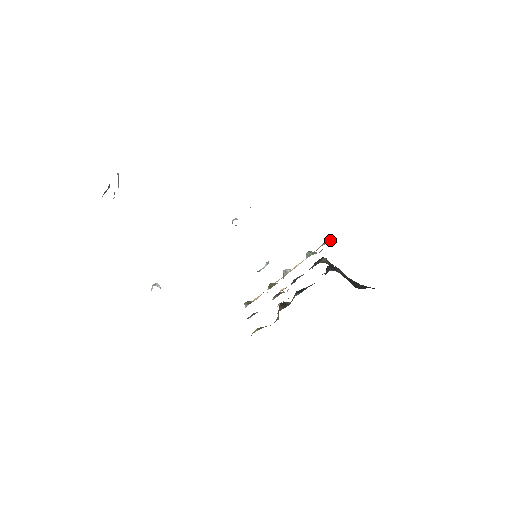
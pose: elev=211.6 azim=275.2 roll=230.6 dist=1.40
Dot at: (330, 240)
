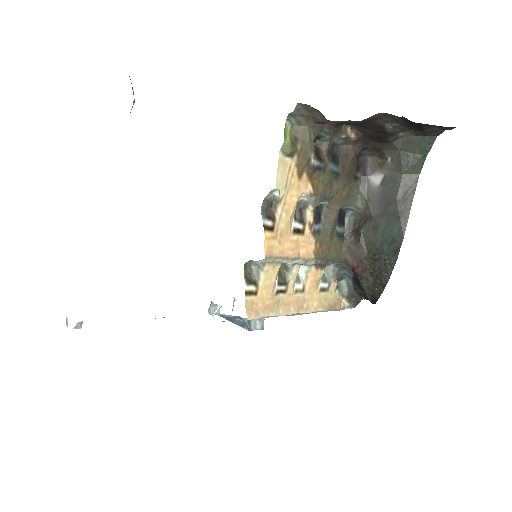
Dot at: (345, 282)
